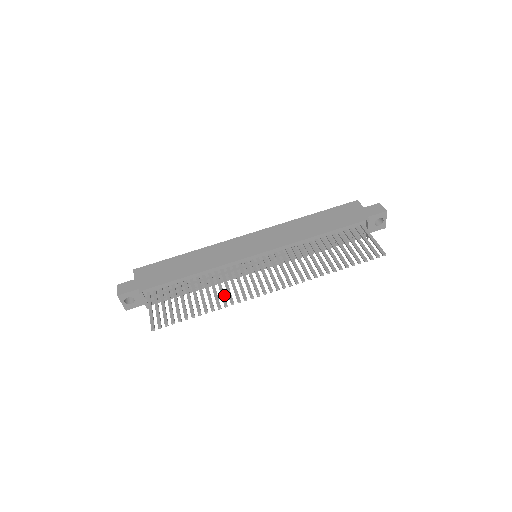
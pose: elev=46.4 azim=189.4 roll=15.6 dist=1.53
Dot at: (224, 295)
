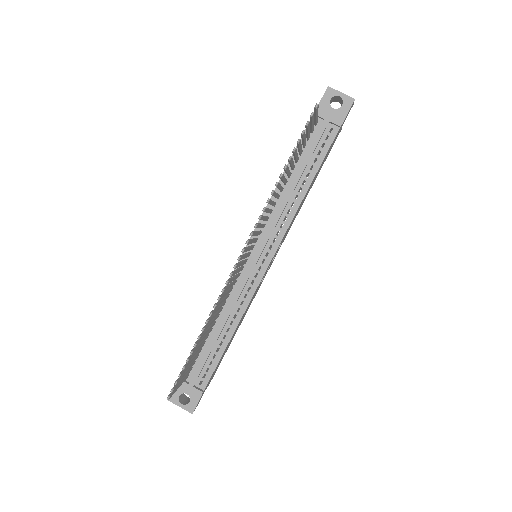
Dot at: (214, 309)
